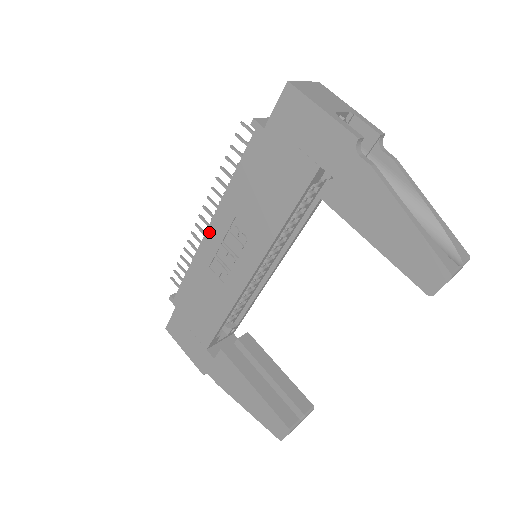
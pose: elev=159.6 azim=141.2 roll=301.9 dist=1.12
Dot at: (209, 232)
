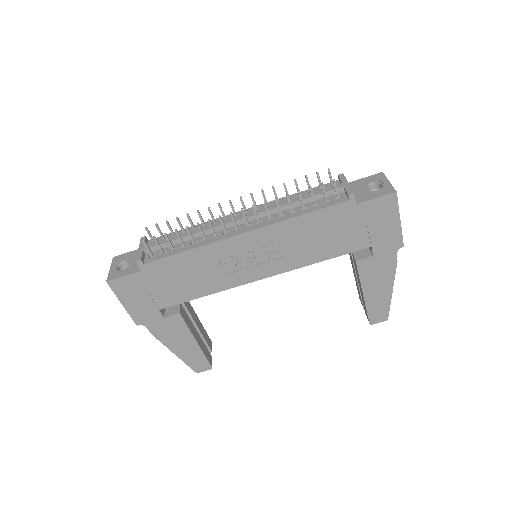
Dot at: (242, 237)
